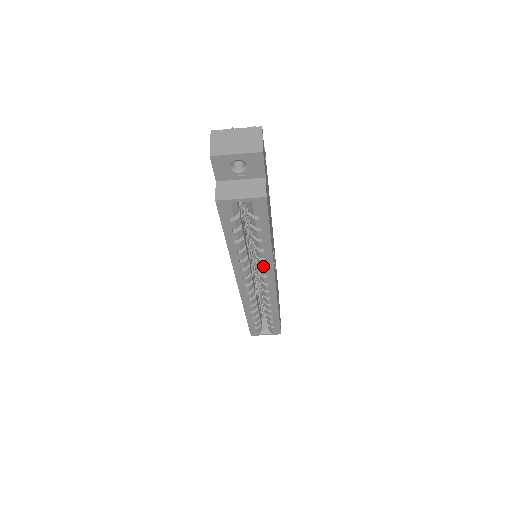
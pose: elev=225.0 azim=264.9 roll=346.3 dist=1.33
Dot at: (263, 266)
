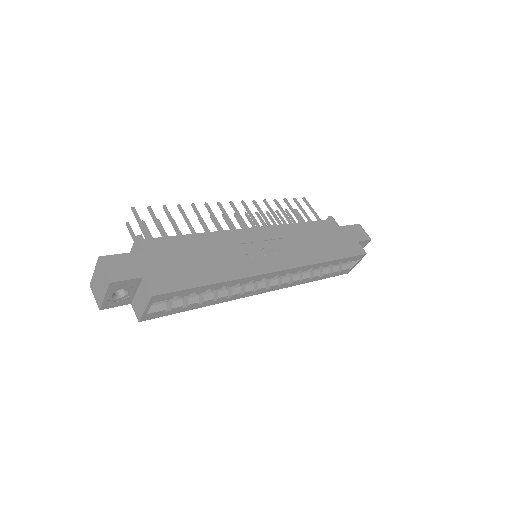
Dot at: (247, 282)
